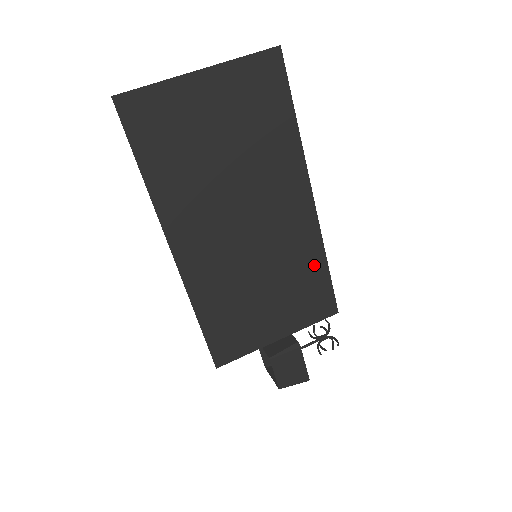
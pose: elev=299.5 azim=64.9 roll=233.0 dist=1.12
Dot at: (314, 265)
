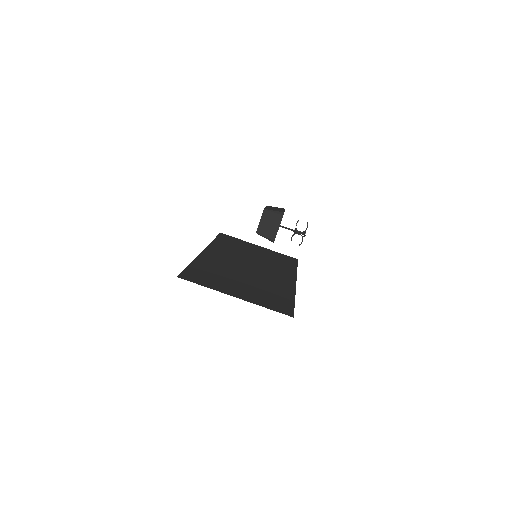
Dot at: (288, 266)
